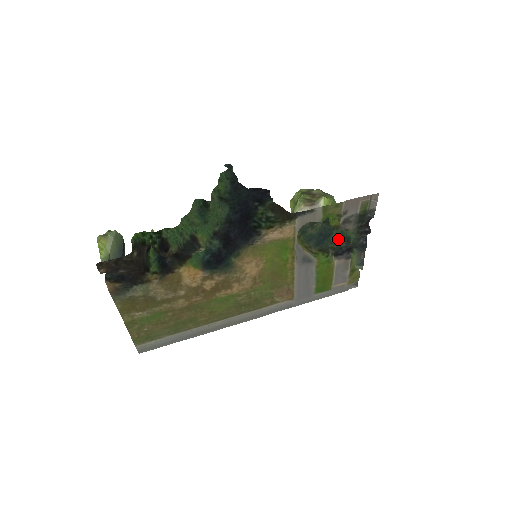
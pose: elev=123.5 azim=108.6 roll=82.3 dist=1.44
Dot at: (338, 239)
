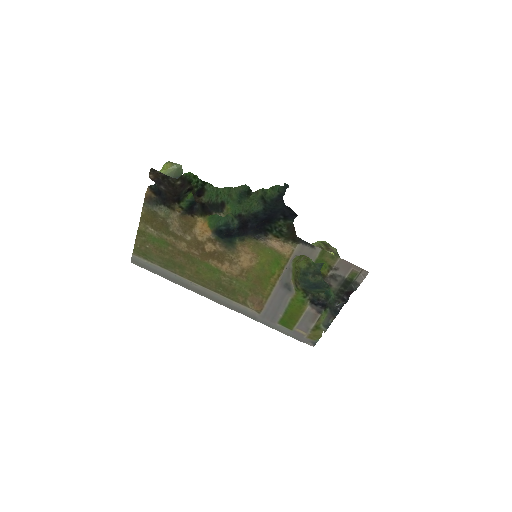
Dot at: (322, 291)
